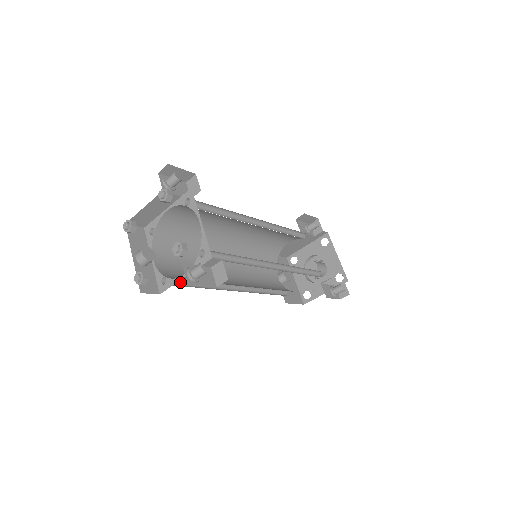
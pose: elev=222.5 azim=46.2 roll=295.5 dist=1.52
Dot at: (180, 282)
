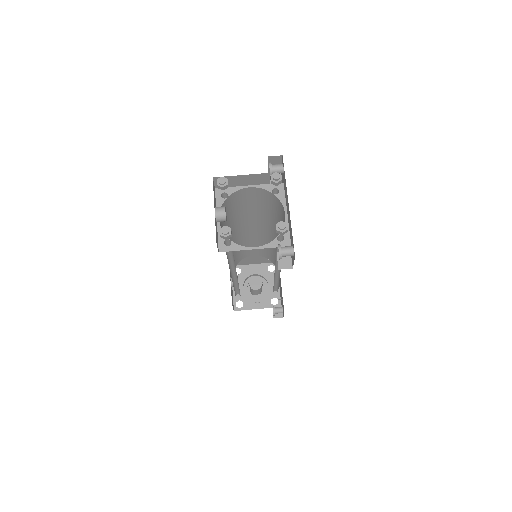
Dot at: occluded
